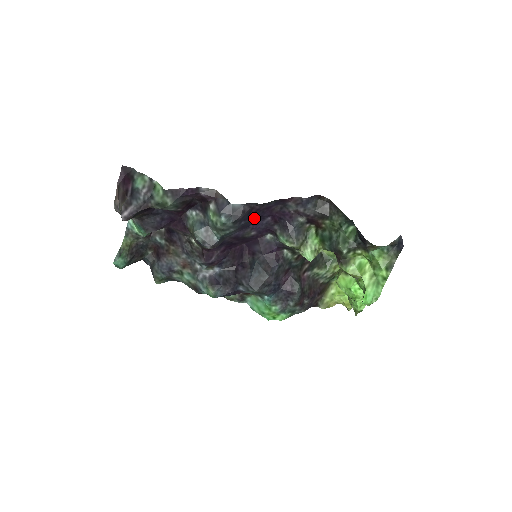
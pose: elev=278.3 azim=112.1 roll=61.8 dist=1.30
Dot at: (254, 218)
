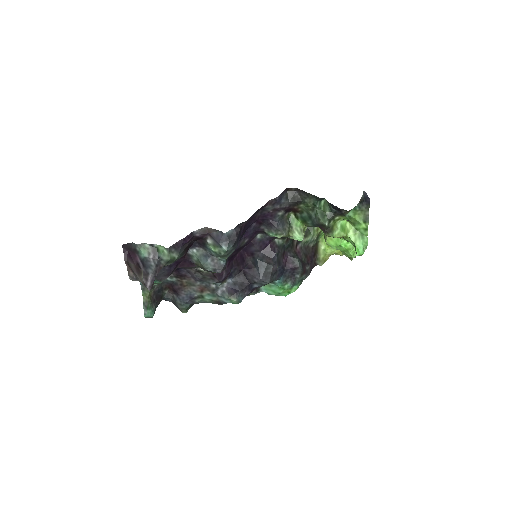
Dot at: (244, 231)
